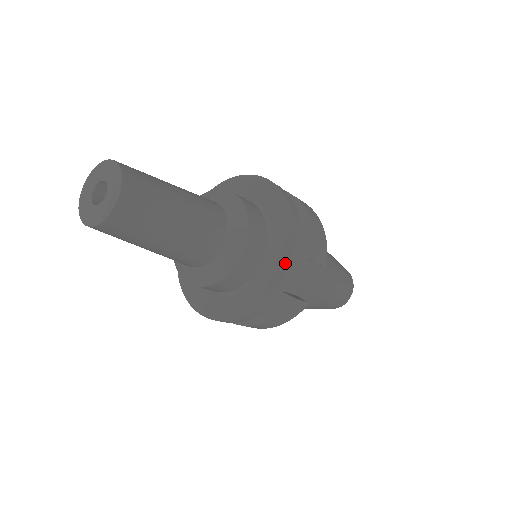
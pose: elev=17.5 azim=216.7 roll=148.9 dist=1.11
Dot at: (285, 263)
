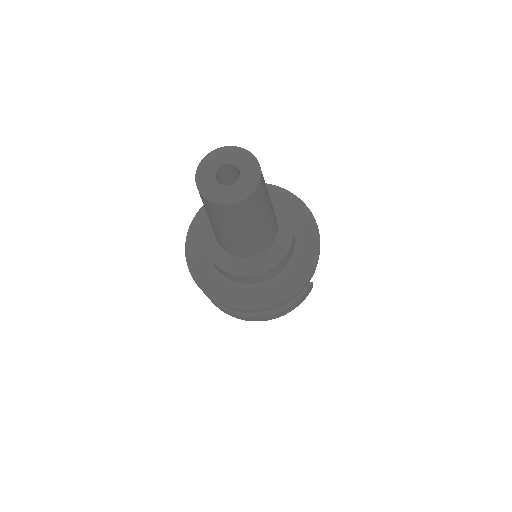
Dot at: (316, 249)
